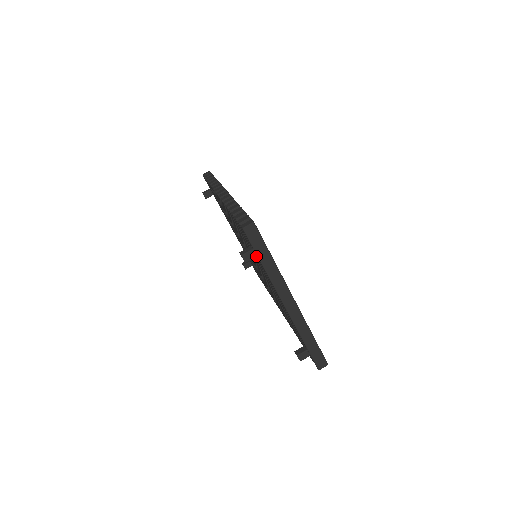
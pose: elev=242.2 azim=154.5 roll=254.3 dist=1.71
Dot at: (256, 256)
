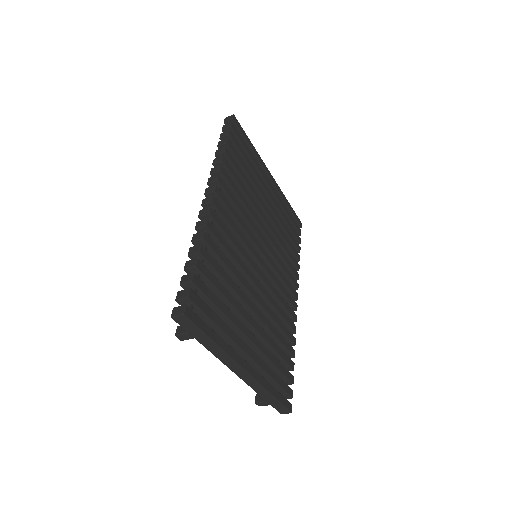
Dot at: (193, 338)
